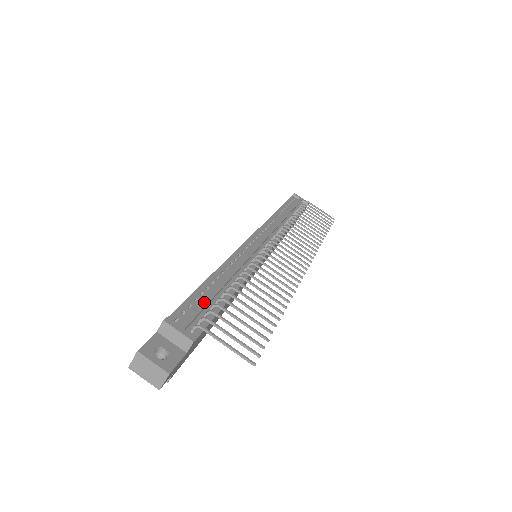
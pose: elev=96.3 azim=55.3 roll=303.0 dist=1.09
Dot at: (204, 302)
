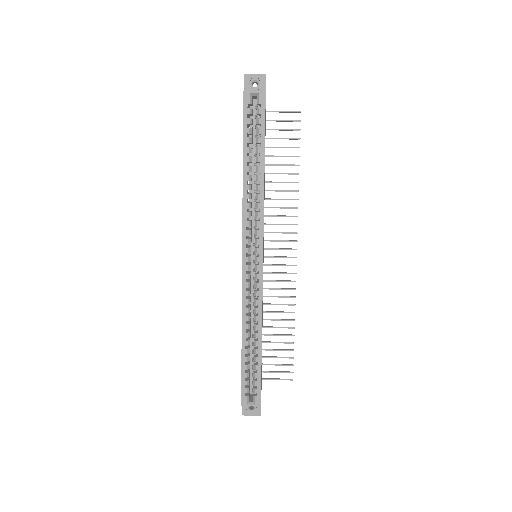
Dot at: occluded
